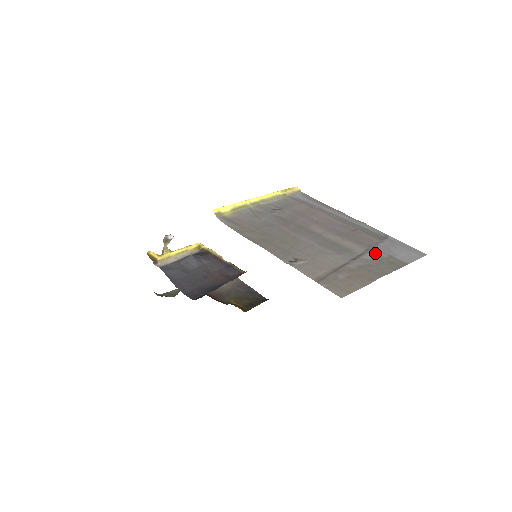
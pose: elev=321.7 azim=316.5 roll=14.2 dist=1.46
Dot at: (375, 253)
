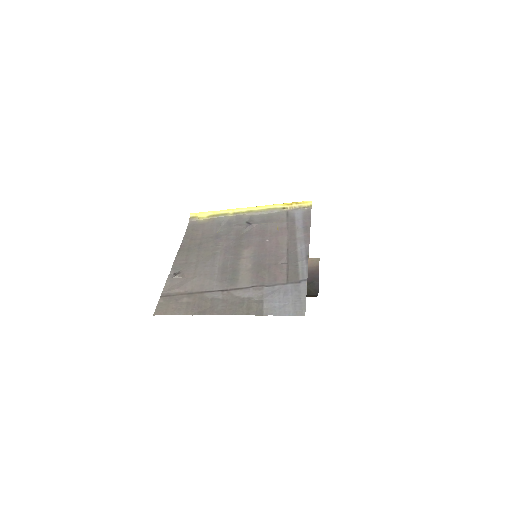
Dot at: (252, 292)
